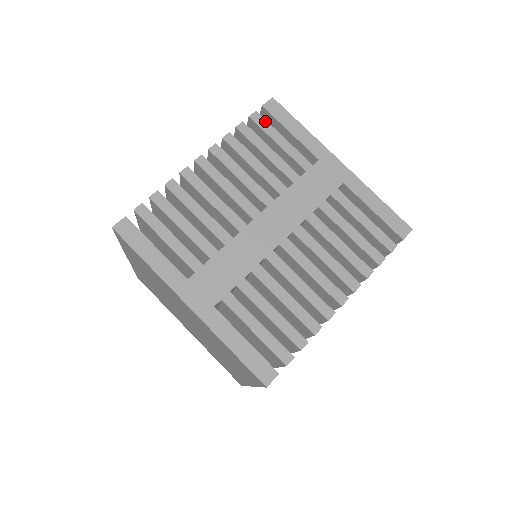
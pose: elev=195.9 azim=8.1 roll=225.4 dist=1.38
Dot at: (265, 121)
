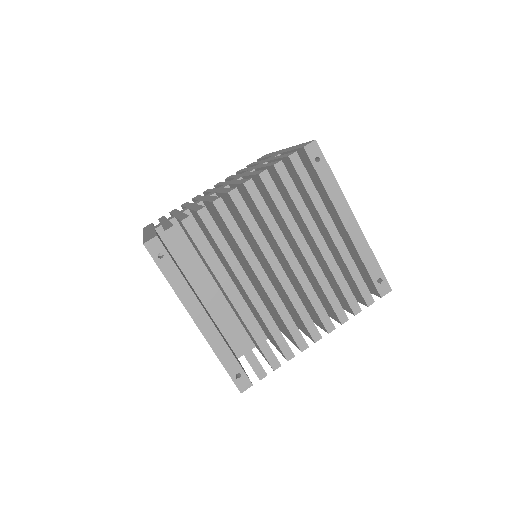
Dot at: occluded
